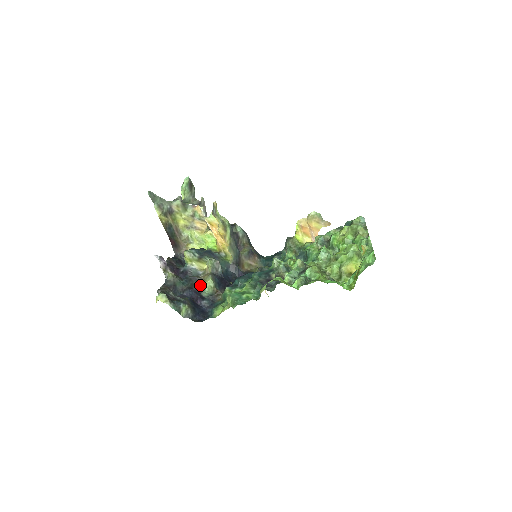
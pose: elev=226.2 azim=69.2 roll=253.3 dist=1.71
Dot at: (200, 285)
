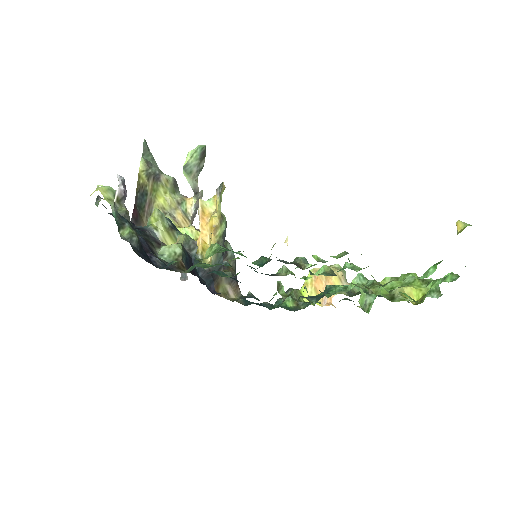
Dot at: (157, 248)
